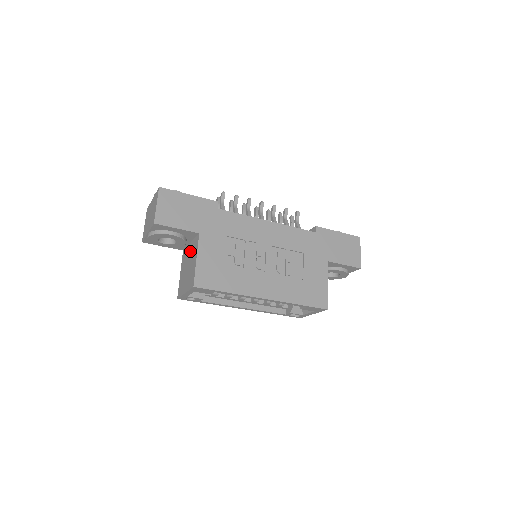
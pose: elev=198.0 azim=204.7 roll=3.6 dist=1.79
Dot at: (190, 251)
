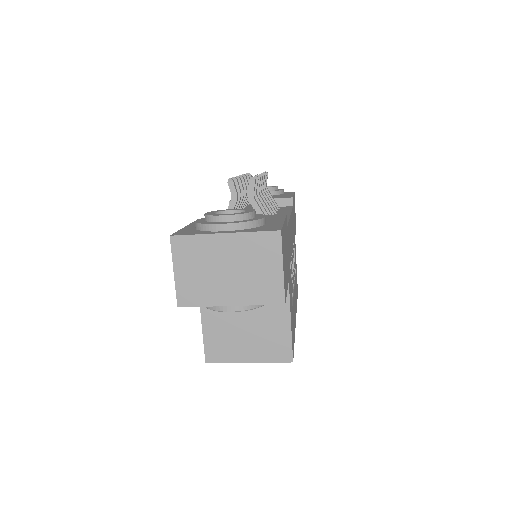
Dot at: occluded
